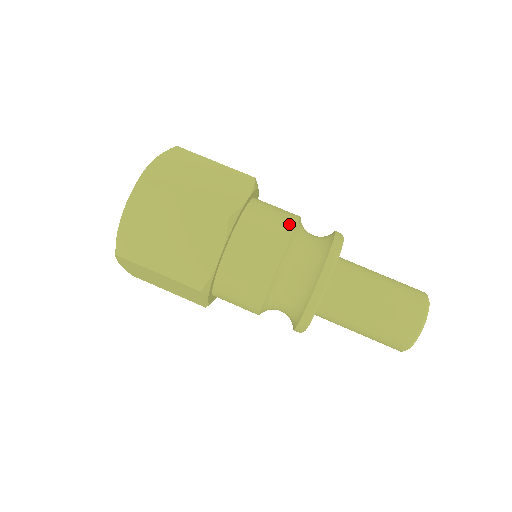
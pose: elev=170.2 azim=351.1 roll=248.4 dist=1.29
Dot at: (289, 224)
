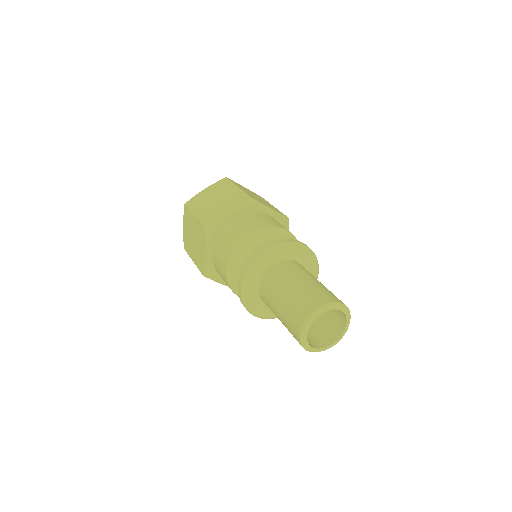
Dot at: (246, 233)
